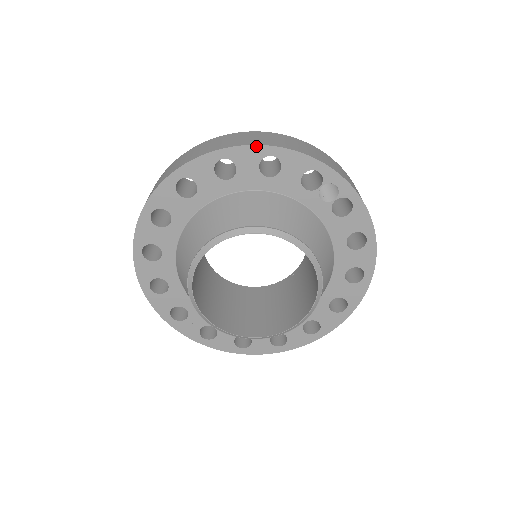
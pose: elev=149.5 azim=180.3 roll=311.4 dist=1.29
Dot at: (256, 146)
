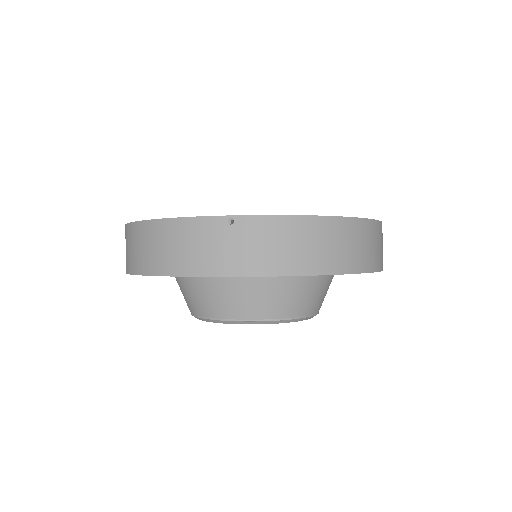
Dot at: (356, 273)
